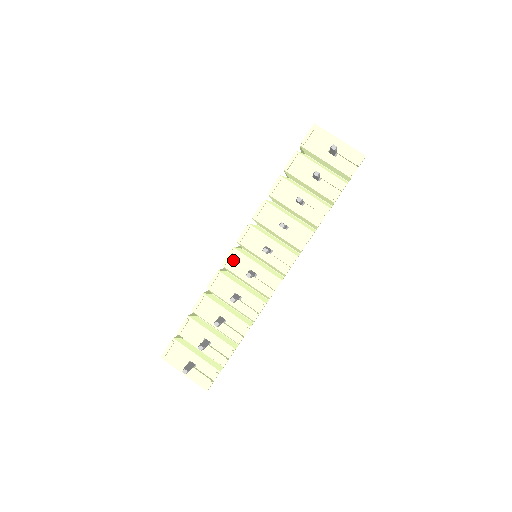
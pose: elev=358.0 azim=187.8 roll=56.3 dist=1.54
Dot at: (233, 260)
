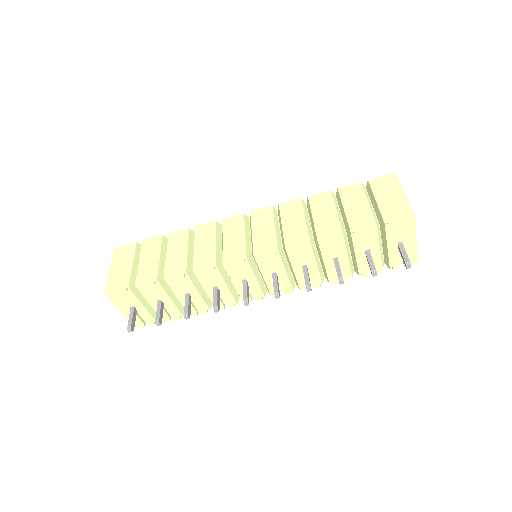
Dot at: (237, 266)
